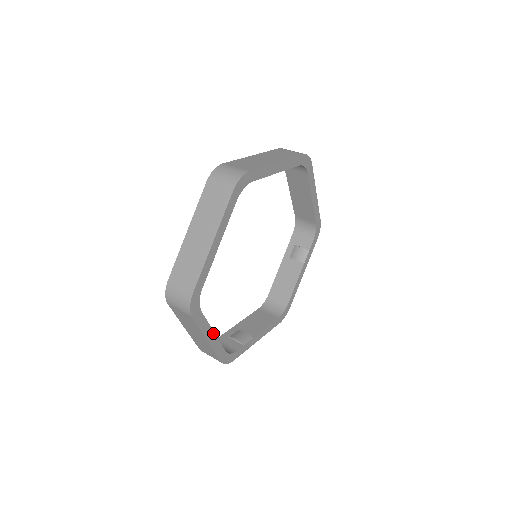
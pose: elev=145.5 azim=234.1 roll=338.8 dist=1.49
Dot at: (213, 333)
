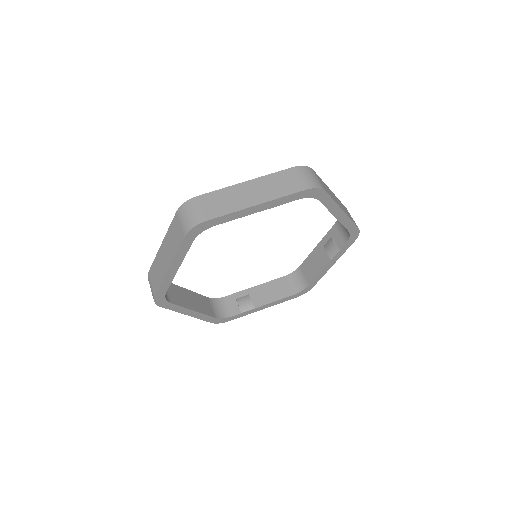
Dot at: (193, 311)
